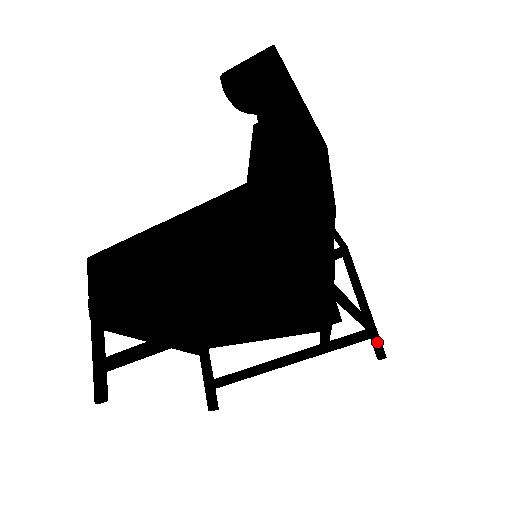
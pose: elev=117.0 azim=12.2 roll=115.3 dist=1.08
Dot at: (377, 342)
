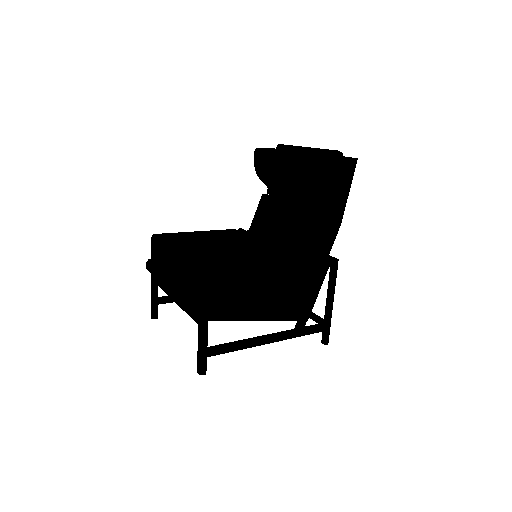
Dot at: occluded
